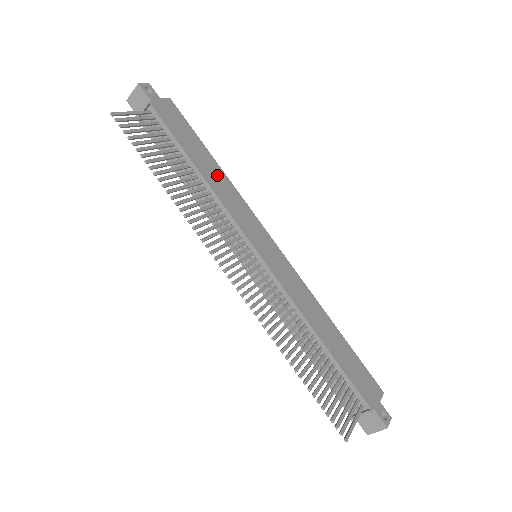
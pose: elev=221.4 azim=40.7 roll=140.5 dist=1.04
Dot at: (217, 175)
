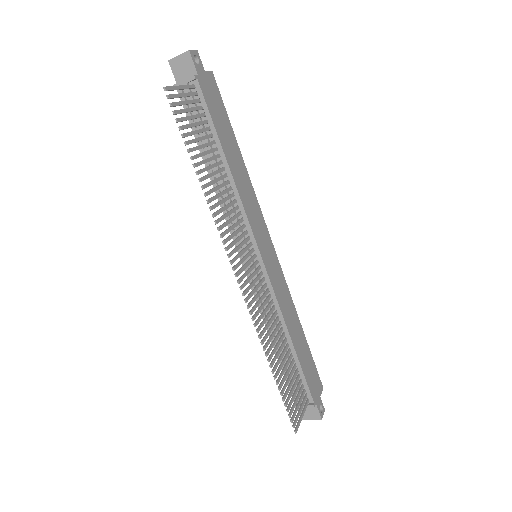
Dot at: (240, 169)
